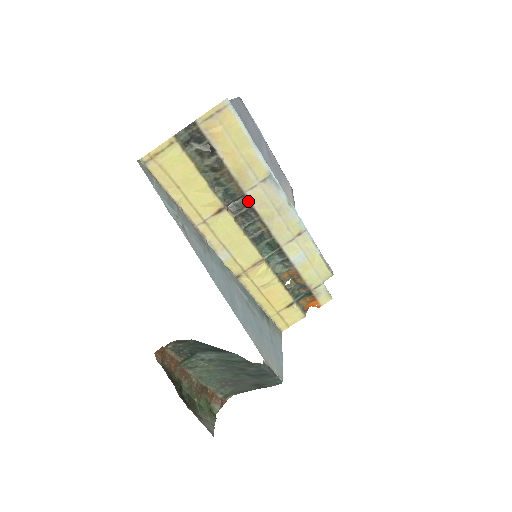
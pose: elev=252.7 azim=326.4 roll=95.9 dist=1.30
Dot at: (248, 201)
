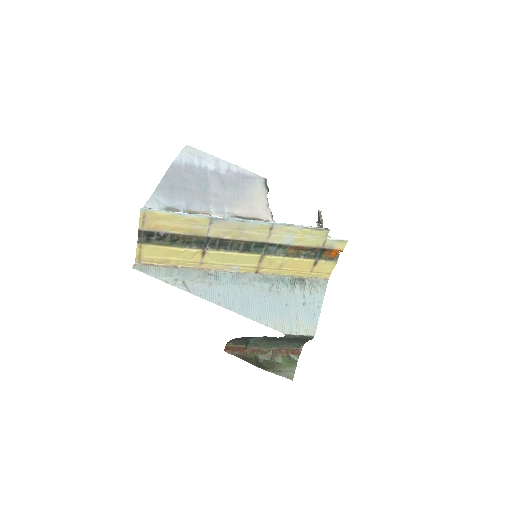
Dot at: (214, 238)
